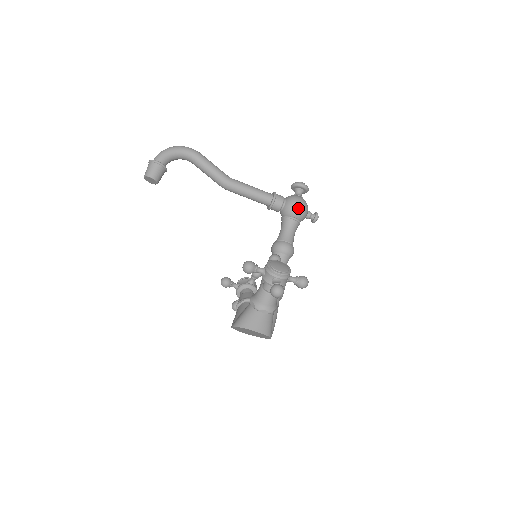
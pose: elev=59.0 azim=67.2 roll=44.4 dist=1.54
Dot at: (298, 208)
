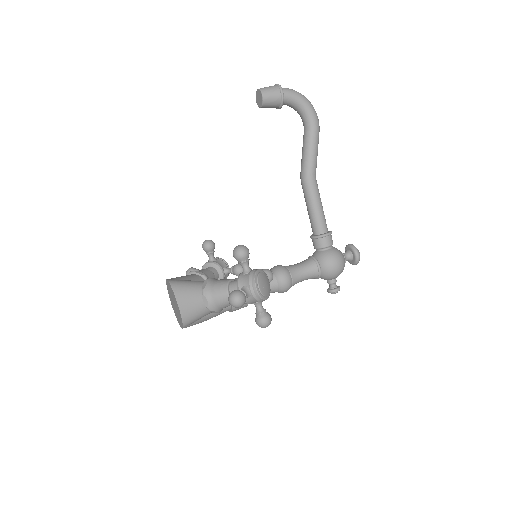
Dot at: (333, 265)
